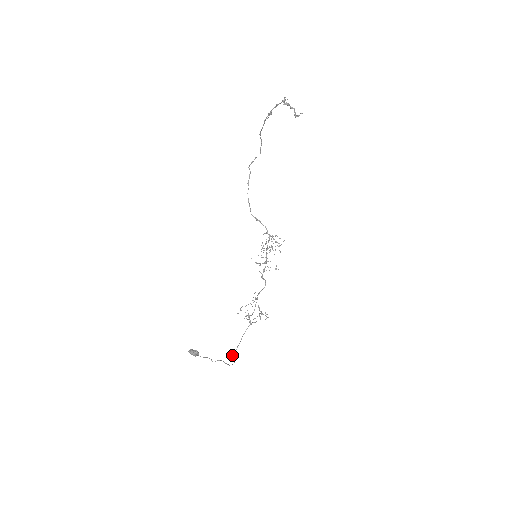
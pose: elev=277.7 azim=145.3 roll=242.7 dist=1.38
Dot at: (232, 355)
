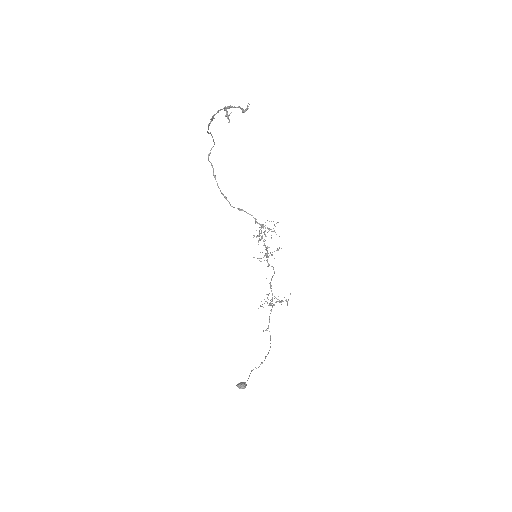
Dot at: (266, 330)
